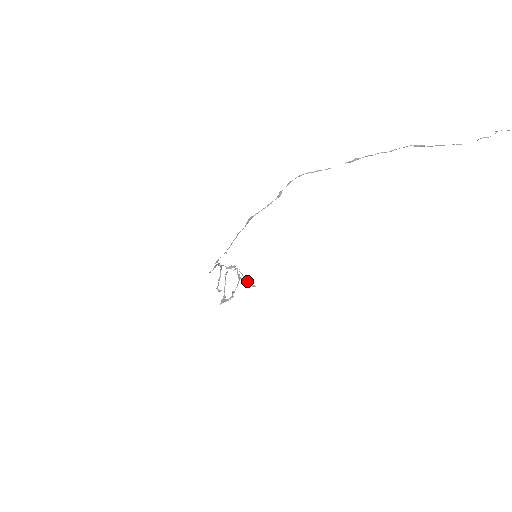
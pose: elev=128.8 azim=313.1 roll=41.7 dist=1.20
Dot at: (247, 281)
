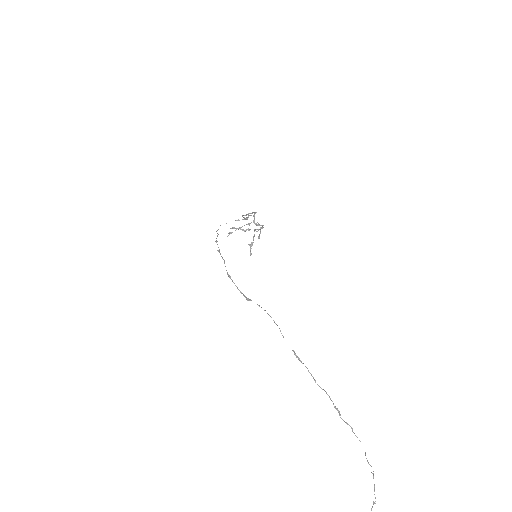
Dot at: (251, 245)
